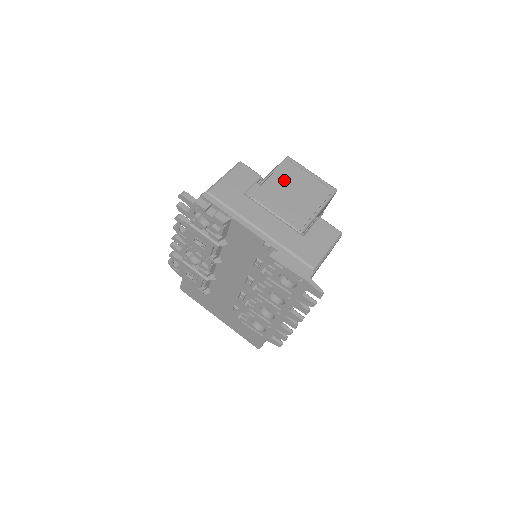
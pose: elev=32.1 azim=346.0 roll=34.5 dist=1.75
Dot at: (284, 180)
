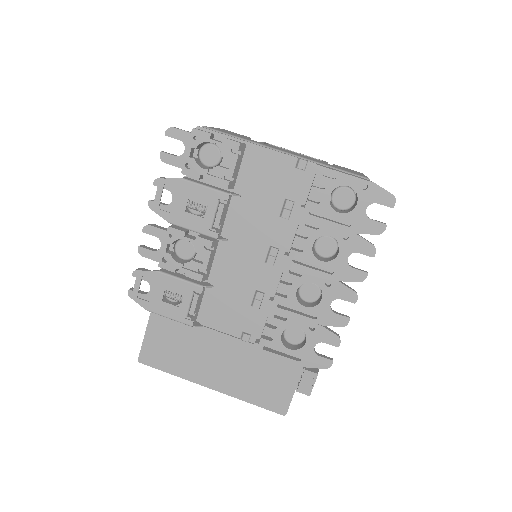
Dot at: occluded
